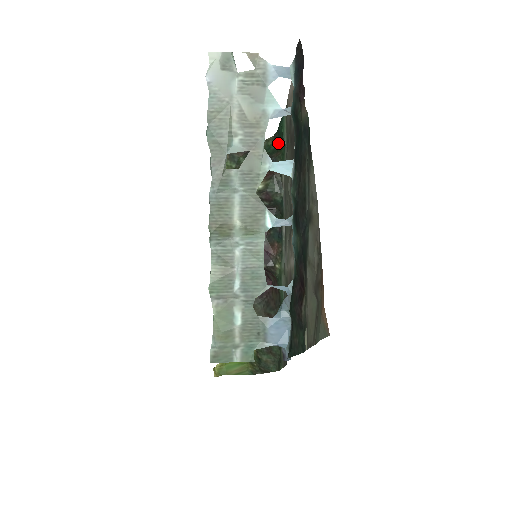
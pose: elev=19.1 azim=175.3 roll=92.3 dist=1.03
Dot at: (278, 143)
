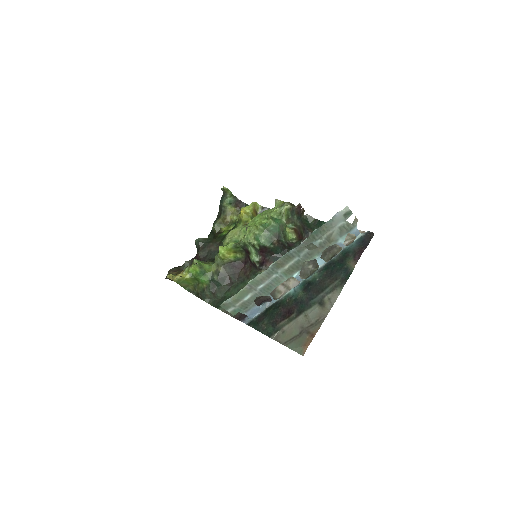
Dot at: (315, 225)
